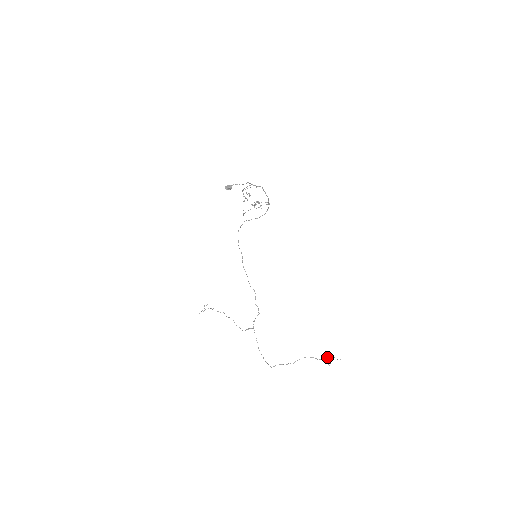
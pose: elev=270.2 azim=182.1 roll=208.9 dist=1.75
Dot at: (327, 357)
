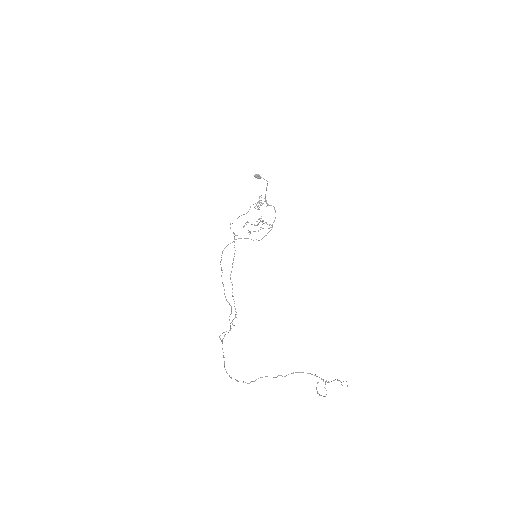
Dot at: (325, 382)
